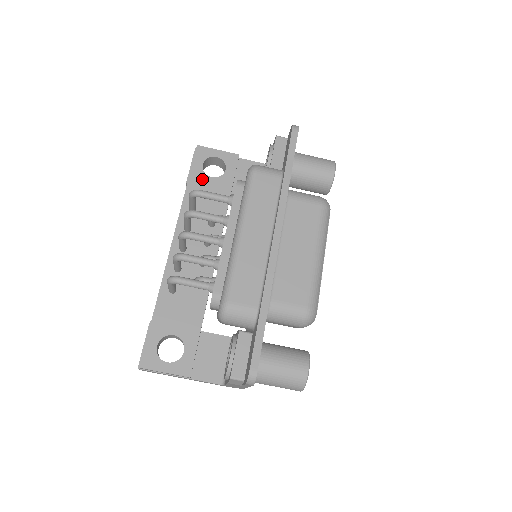
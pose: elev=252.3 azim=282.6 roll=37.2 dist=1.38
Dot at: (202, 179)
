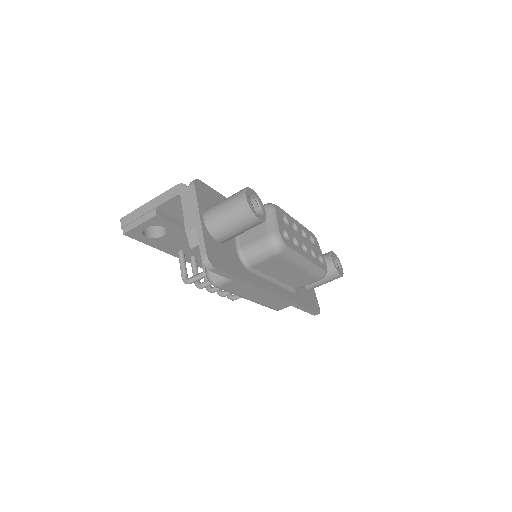
Dot at: (160, 241)
